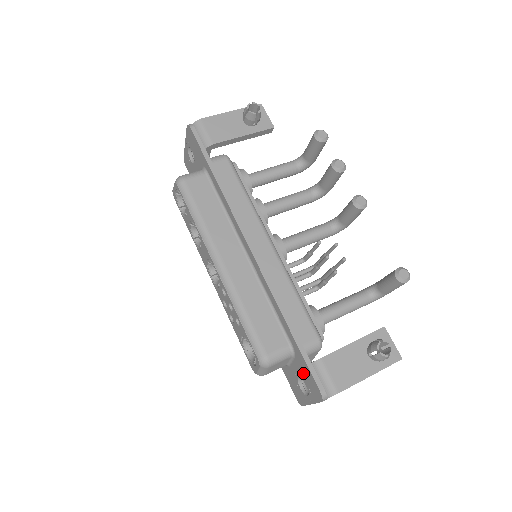
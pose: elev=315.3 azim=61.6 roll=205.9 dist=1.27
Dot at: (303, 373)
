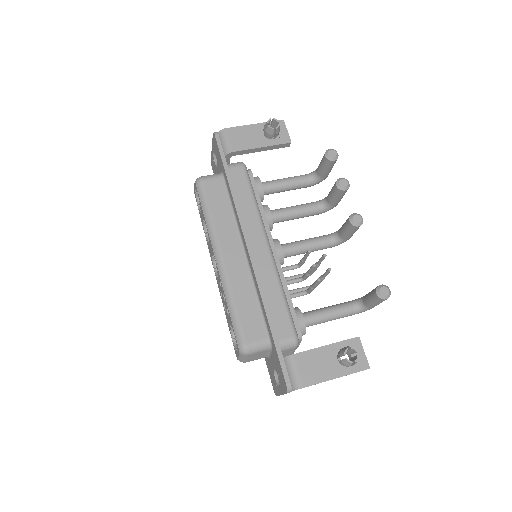
Dot at: (277, 365)
